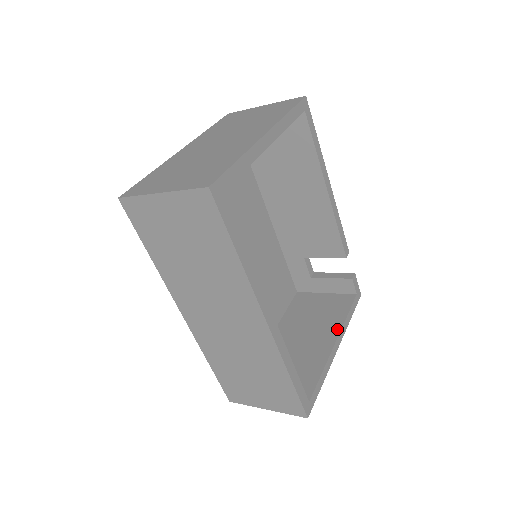
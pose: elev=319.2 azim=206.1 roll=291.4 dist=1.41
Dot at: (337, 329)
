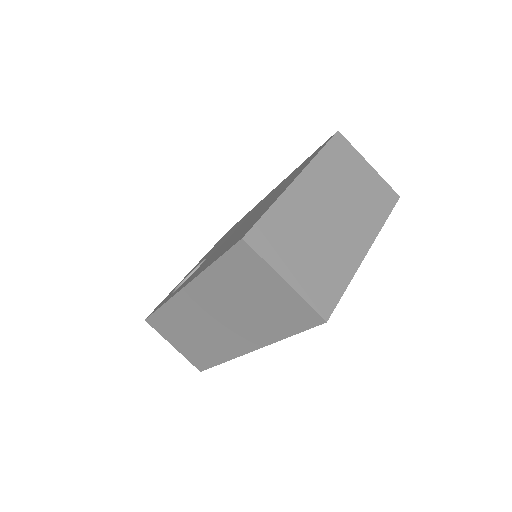
Dot at: occluded
